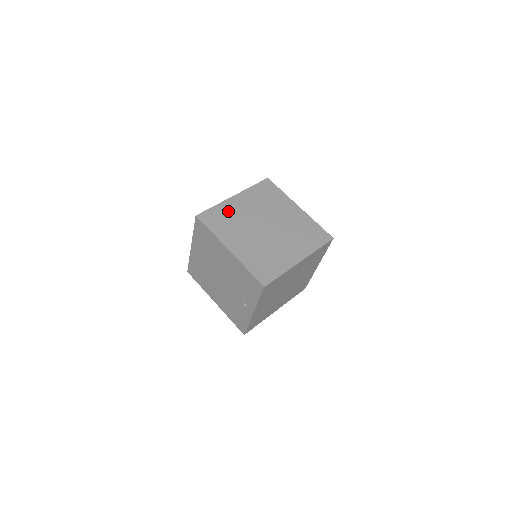
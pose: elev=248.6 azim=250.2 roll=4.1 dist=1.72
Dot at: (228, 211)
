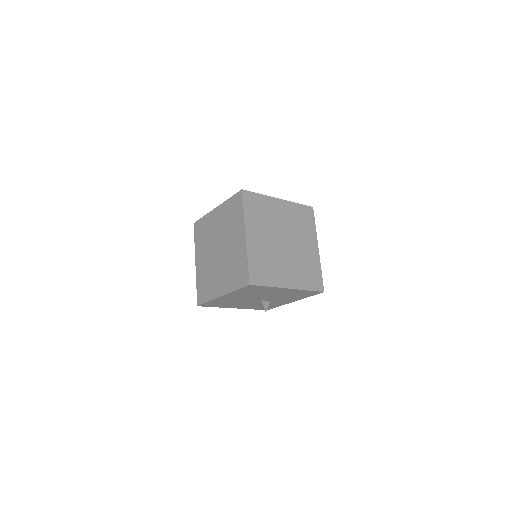
Dot at: occluded
